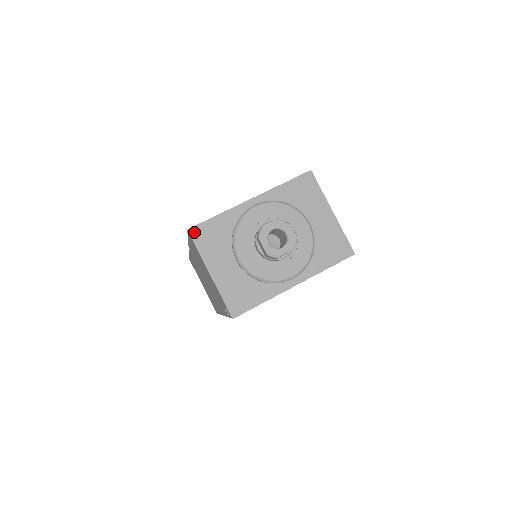
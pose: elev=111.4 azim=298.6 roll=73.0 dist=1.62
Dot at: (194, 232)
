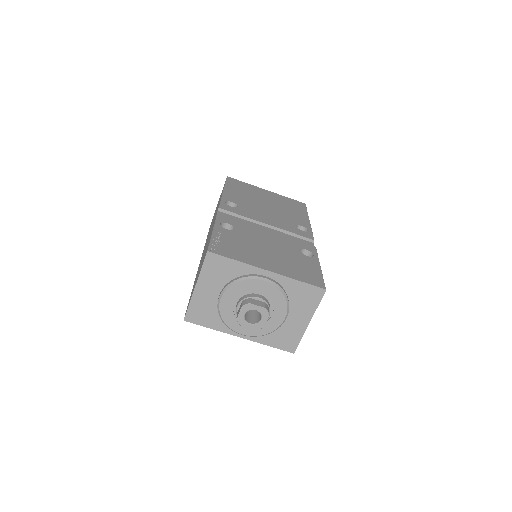
Dot at: (210, 256)
